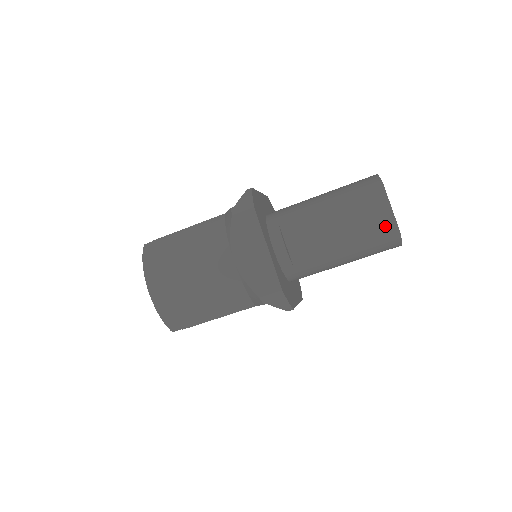
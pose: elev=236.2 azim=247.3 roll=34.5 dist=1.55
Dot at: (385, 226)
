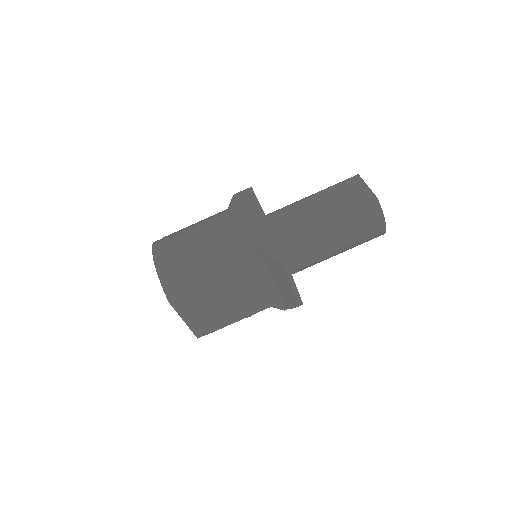
Dot at: (364, 197)
